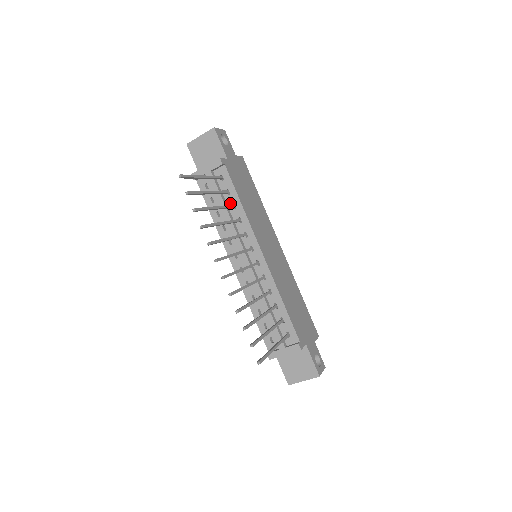
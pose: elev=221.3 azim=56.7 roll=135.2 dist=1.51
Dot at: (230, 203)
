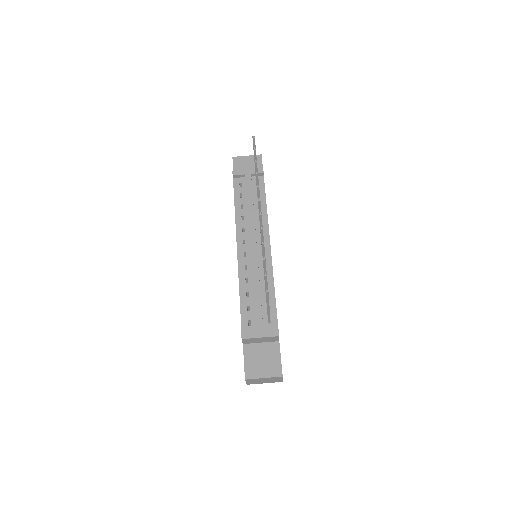
Dot at: (257, 202)
